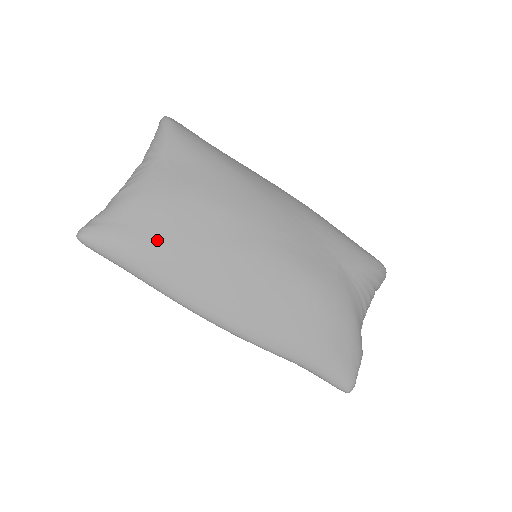
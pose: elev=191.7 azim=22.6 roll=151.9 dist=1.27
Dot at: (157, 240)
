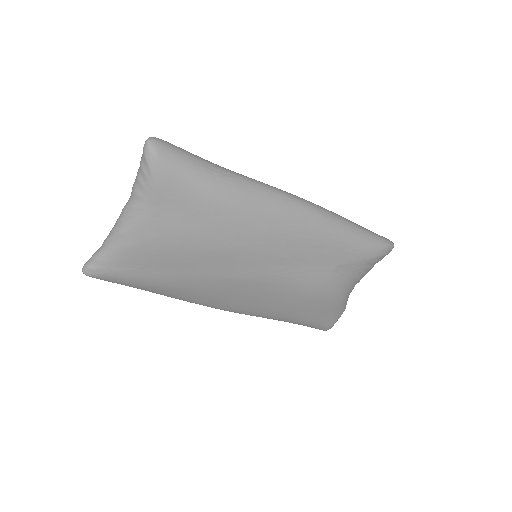
Dot at: (156, 277)
